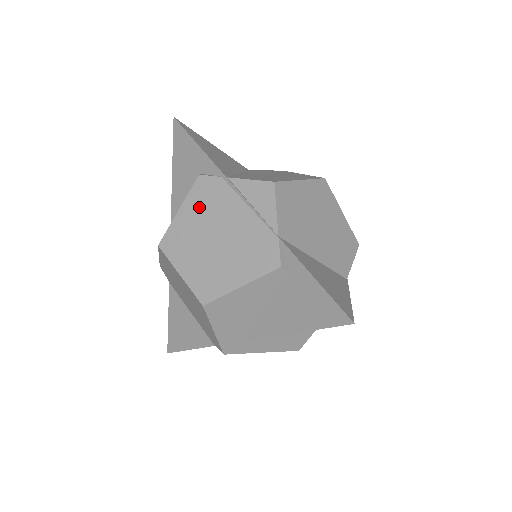
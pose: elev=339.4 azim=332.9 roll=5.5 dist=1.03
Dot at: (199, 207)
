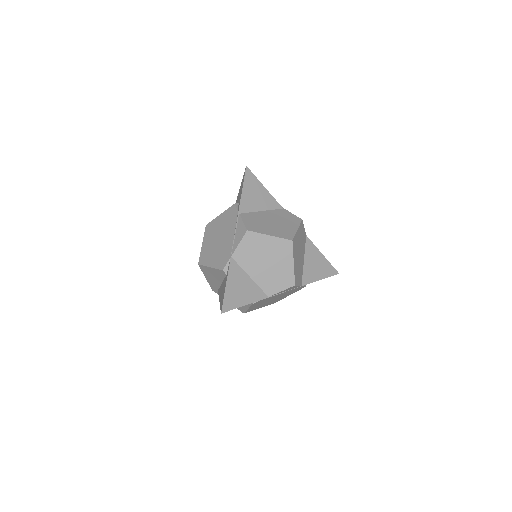
Dot at: (224, 219)
